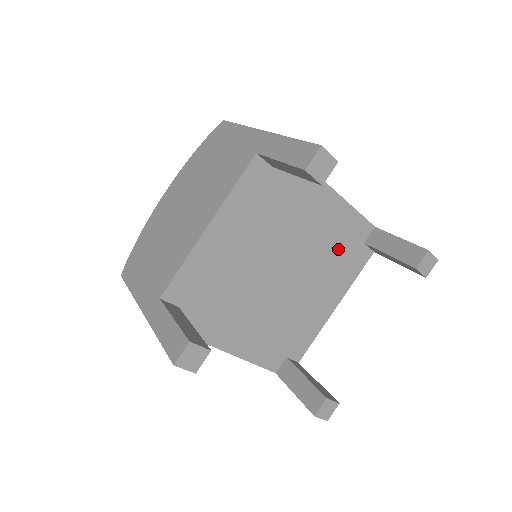
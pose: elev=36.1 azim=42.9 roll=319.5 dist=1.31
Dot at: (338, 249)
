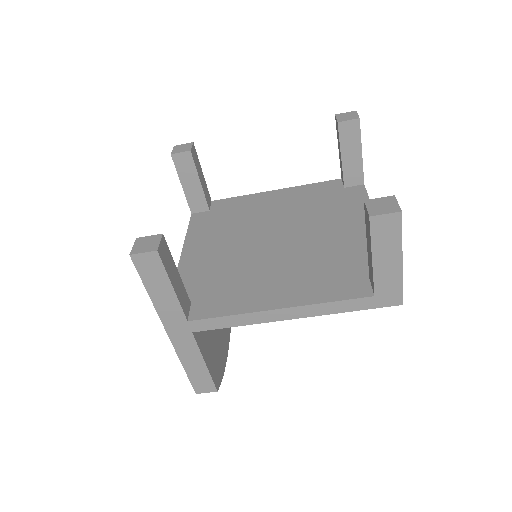
Dot at: (321, 203)
